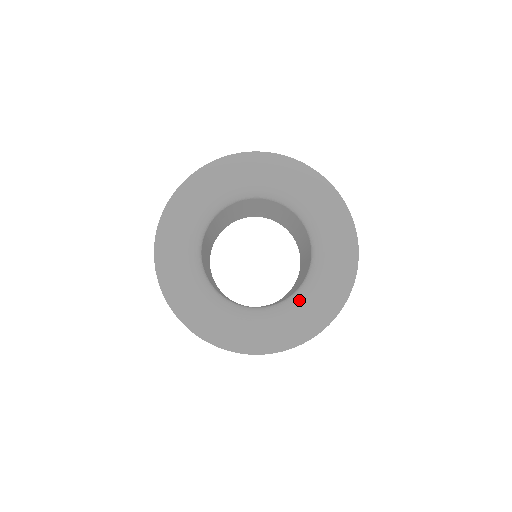
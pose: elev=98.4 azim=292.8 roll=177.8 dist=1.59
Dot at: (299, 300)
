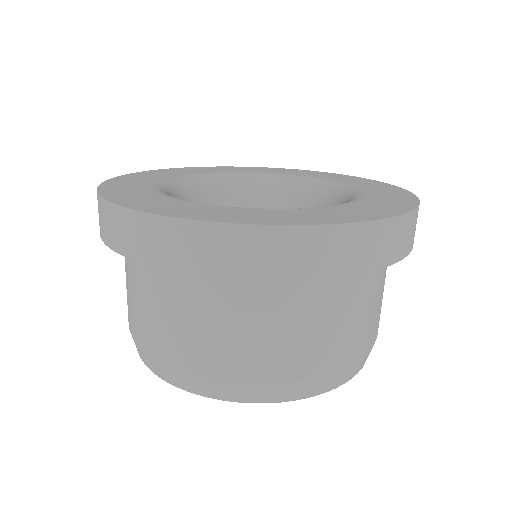
Dot at: occluded
